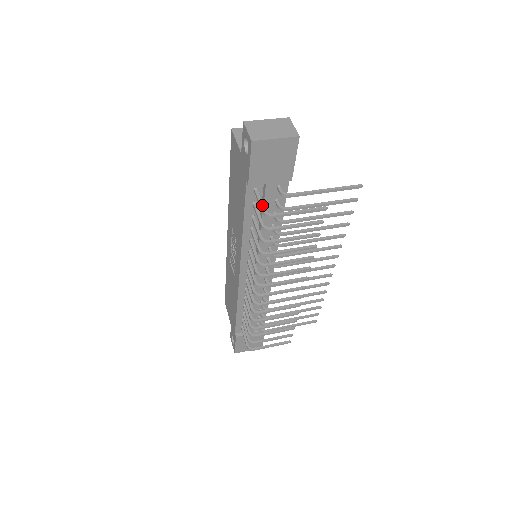
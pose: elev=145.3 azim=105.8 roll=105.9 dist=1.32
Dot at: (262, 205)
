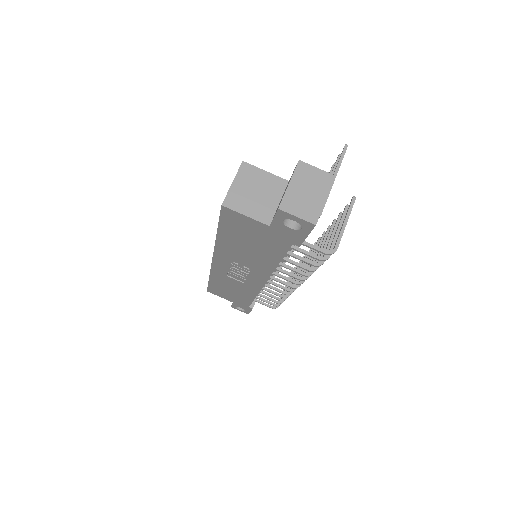
Dot at: (318, 249)
